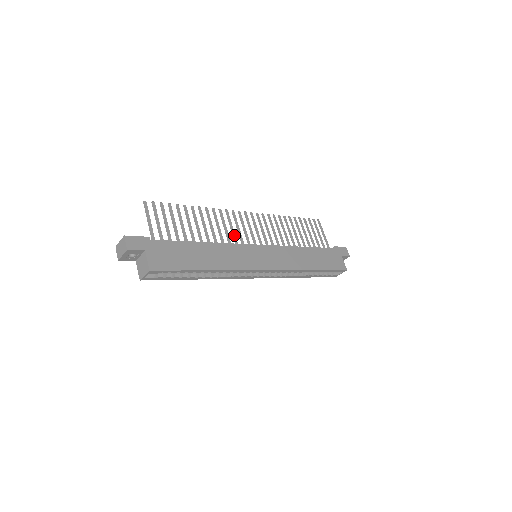
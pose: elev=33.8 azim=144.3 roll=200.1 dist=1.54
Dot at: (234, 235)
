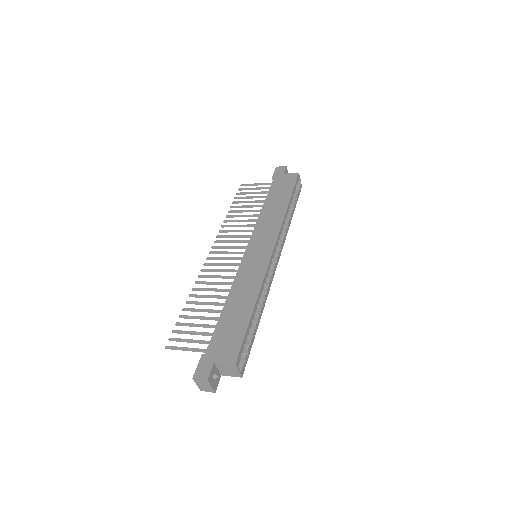
Dot at: (228, 271)
